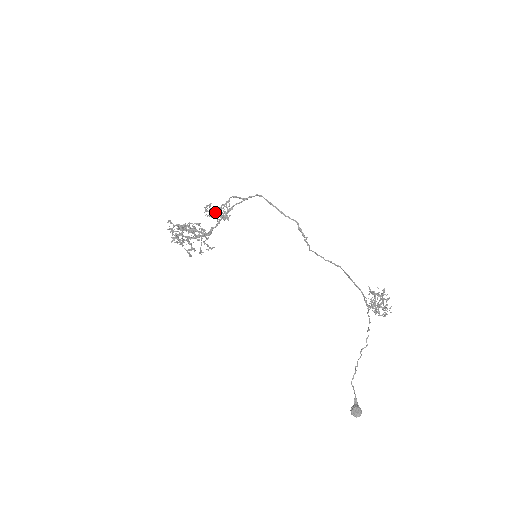
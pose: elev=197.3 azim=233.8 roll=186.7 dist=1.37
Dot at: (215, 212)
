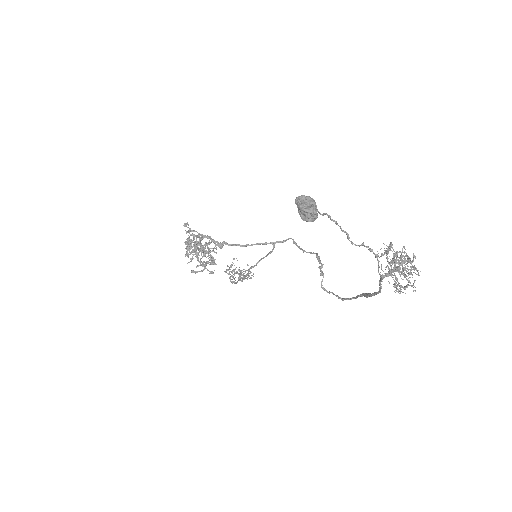
Dot at: occluded
